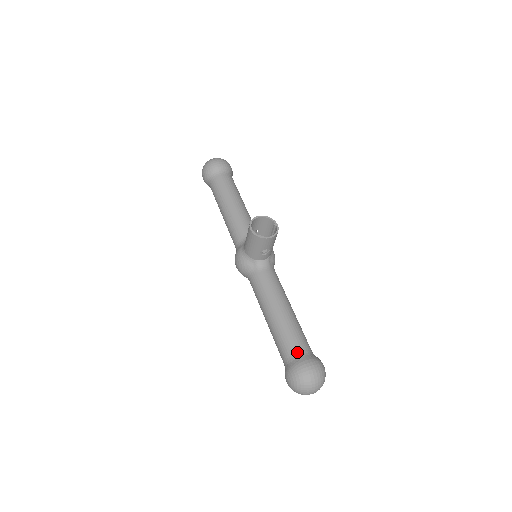
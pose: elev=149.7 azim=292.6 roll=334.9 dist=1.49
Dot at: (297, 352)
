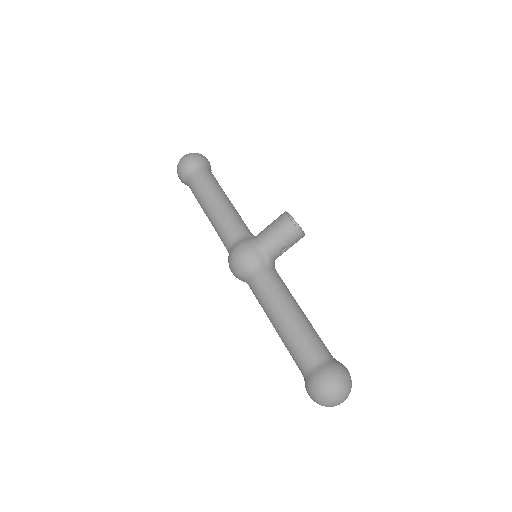
Dot at: (328, 354)
